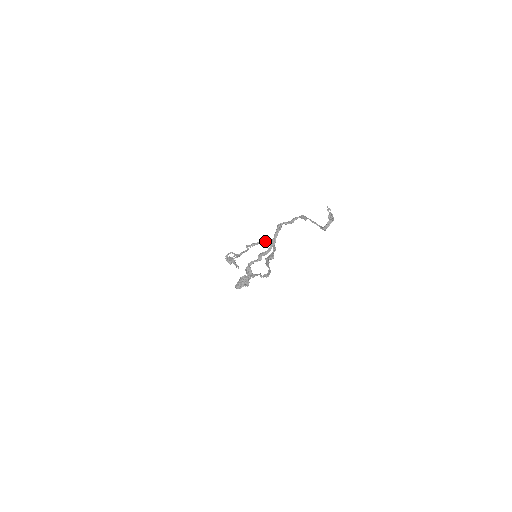
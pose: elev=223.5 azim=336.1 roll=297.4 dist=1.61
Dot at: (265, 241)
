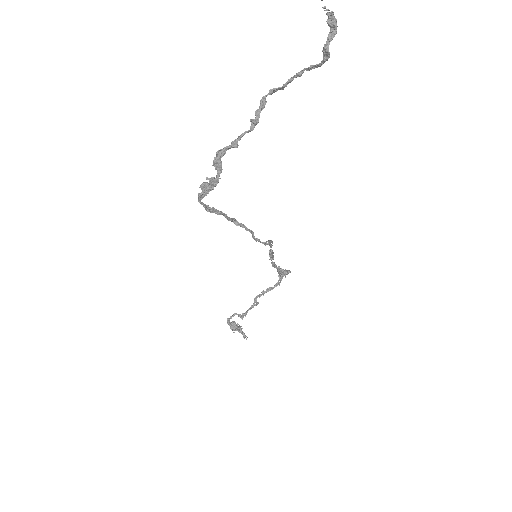
Dot at: occluded
